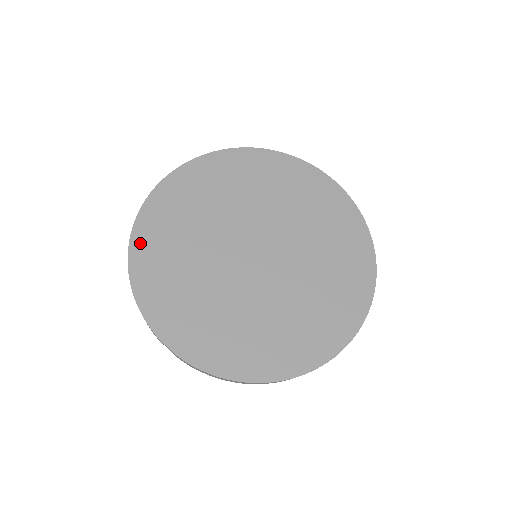
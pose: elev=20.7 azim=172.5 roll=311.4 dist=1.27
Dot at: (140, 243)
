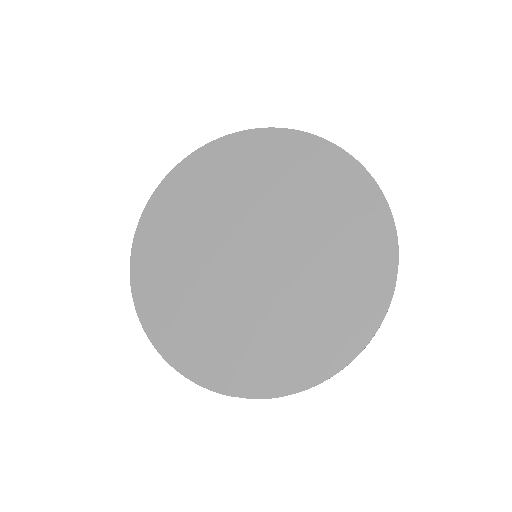
Dot at: (154, 327)
